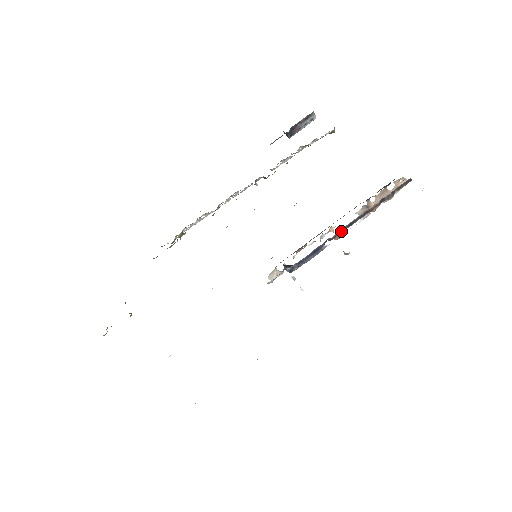
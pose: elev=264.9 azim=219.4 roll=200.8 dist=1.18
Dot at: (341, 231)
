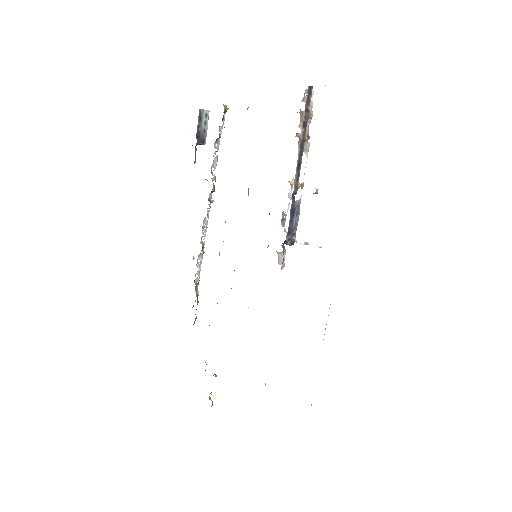
Dot at: (297, 179)
